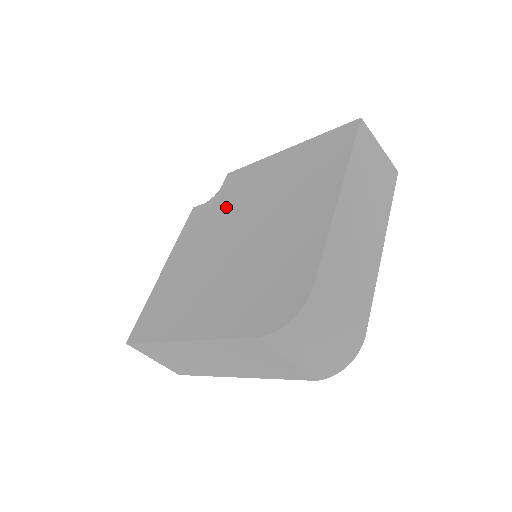
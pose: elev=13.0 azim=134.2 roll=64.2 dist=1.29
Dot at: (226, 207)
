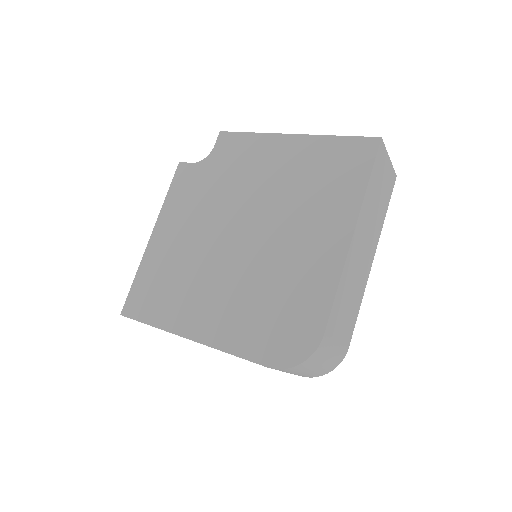
Dot at: (222, 184)
